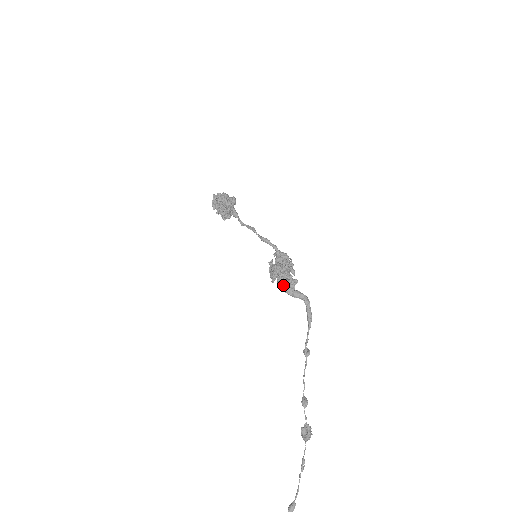
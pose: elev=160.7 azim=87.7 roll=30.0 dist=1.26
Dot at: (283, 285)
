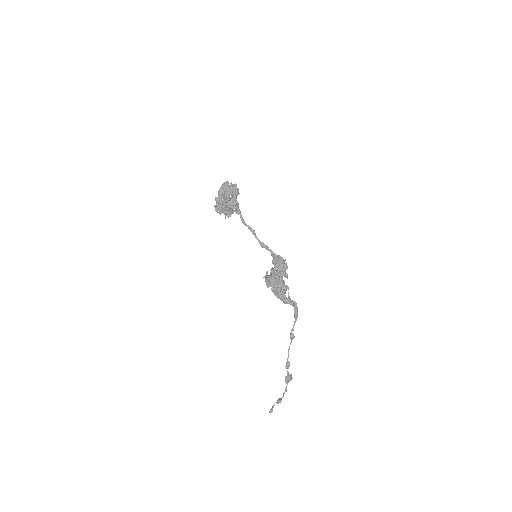
Dot at: (275, 293)
